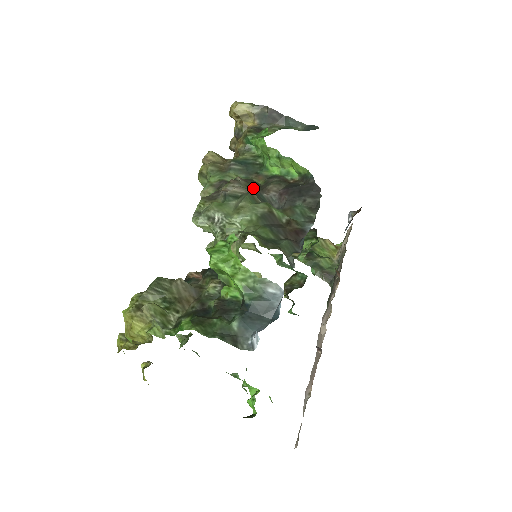
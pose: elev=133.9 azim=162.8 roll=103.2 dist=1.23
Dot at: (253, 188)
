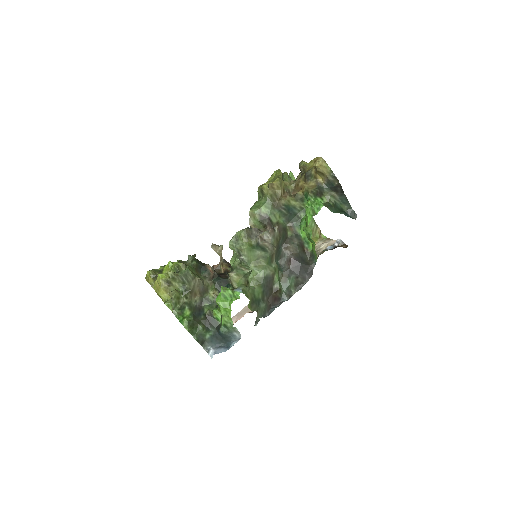
Dot at: (280, 241)
